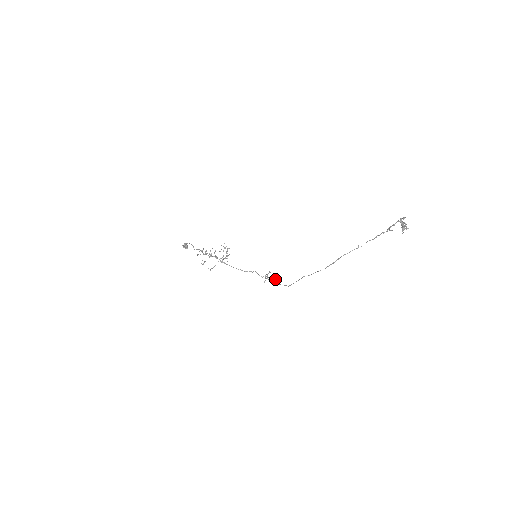
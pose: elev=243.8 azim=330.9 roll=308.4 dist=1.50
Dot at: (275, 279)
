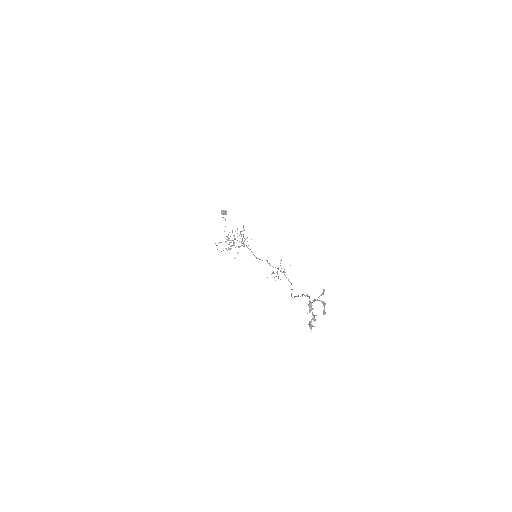
Dot at: occluded
